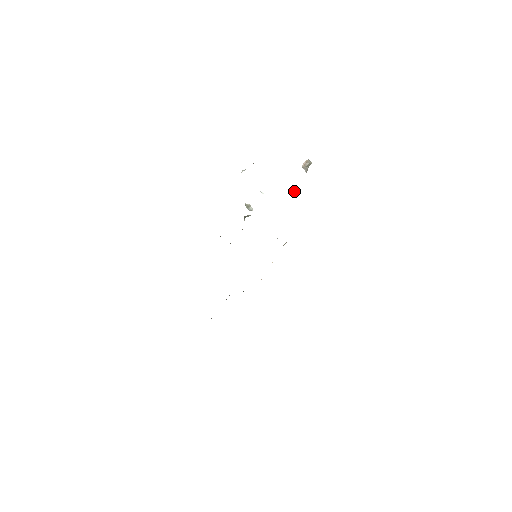
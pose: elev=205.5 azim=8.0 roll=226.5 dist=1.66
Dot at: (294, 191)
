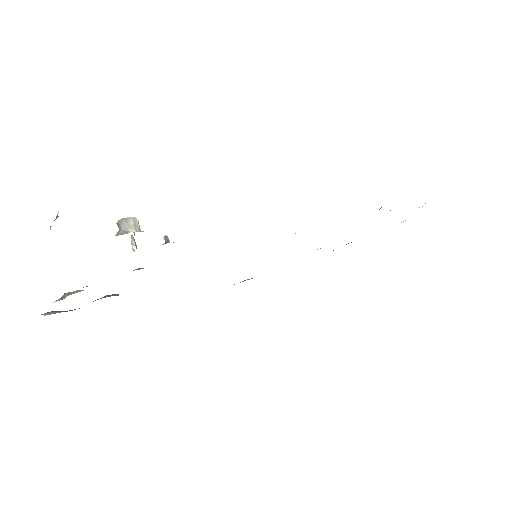
Dot at: occluded
